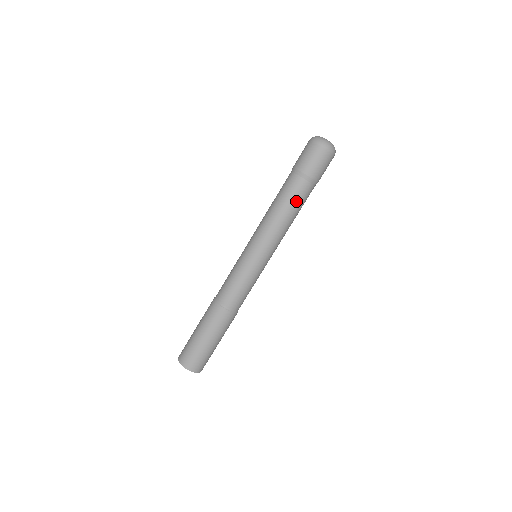
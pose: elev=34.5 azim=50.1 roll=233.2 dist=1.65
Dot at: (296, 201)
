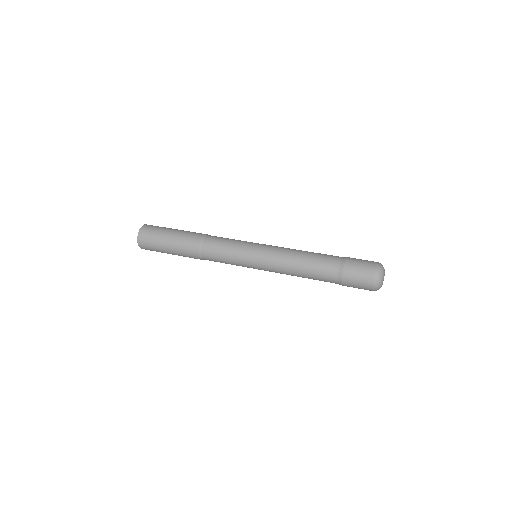
Dot at: (316, 277)
